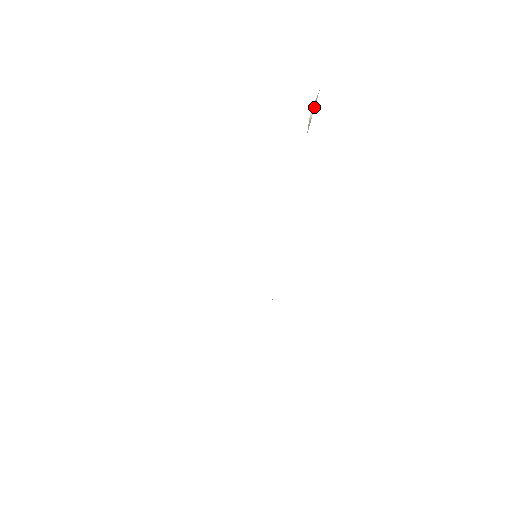
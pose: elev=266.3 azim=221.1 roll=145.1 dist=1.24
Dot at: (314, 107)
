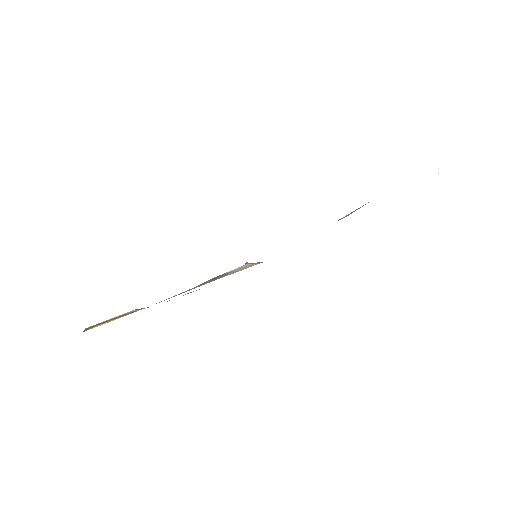
Dot at: occluded
